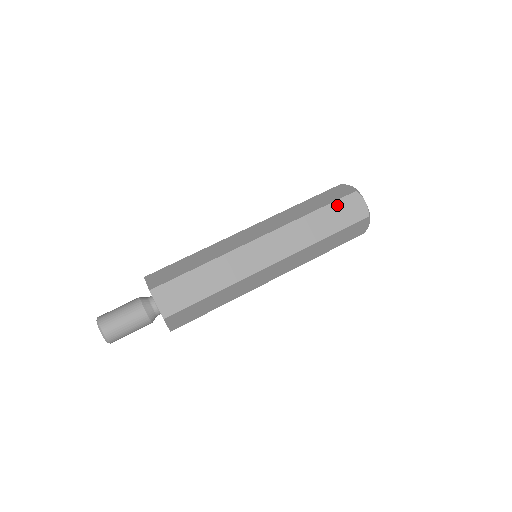
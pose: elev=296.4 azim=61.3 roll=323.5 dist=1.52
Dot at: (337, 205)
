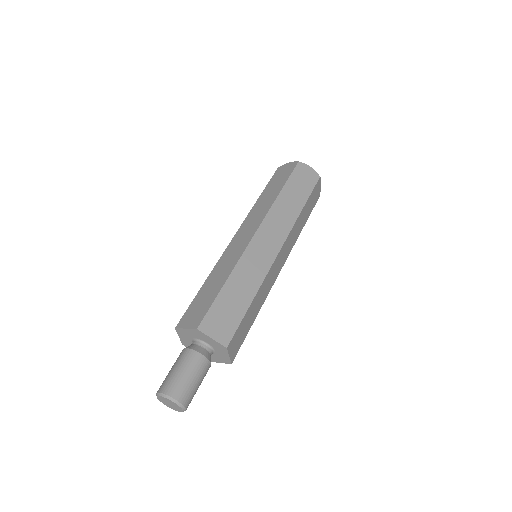
Dot at: (293, 178)
